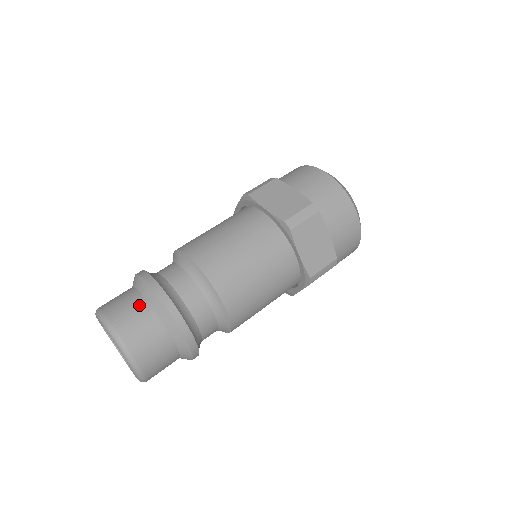
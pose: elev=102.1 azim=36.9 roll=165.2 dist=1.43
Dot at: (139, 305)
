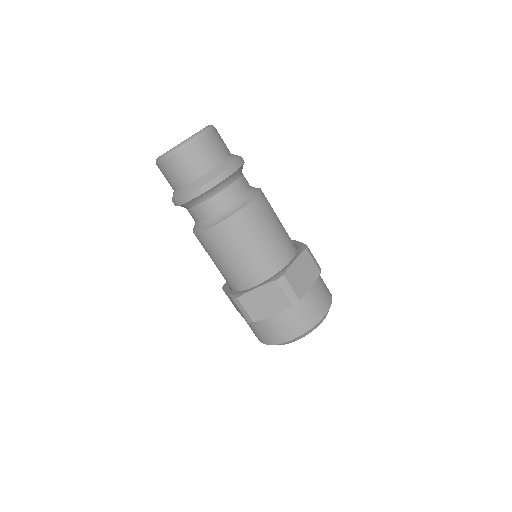
Dot at: occluded
